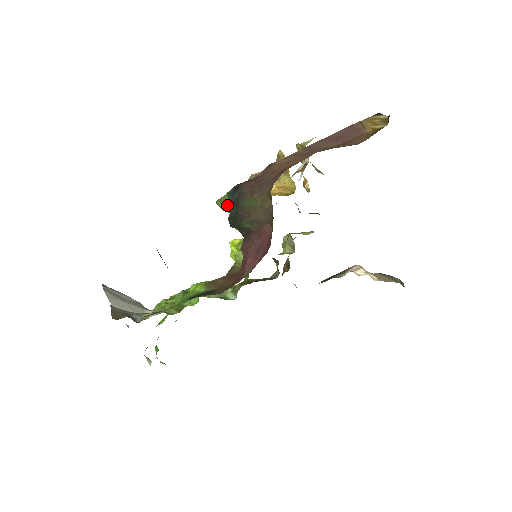
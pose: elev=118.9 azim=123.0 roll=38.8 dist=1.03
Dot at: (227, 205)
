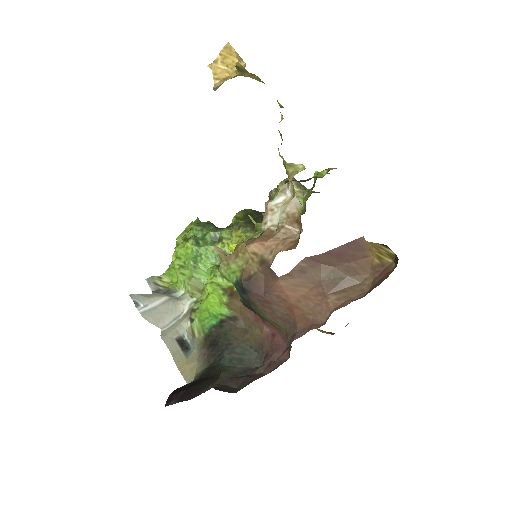
Dot at: occluded
